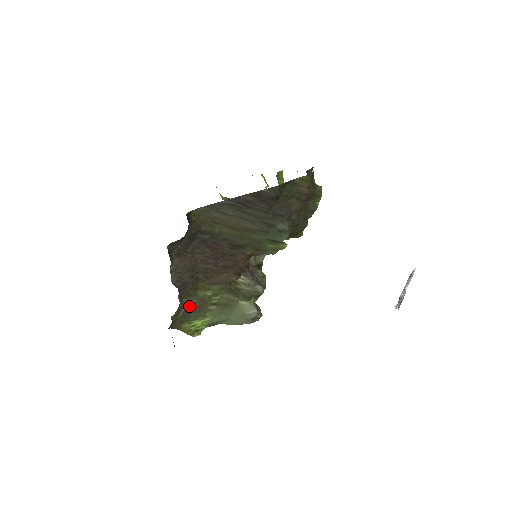
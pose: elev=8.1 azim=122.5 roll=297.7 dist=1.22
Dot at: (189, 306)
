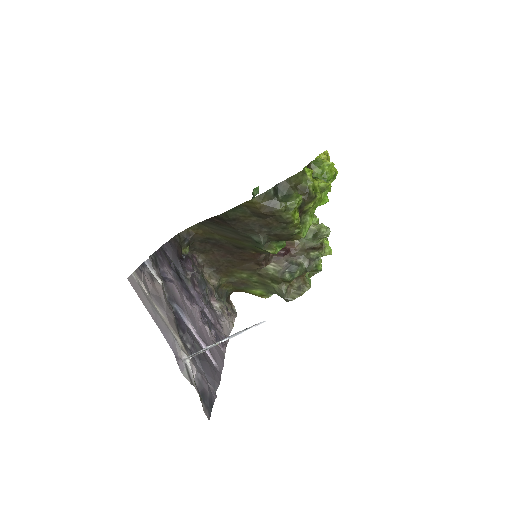
Dot at: (233, 282)
